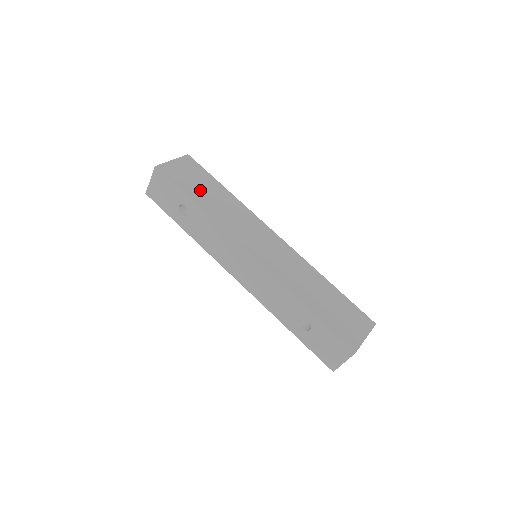
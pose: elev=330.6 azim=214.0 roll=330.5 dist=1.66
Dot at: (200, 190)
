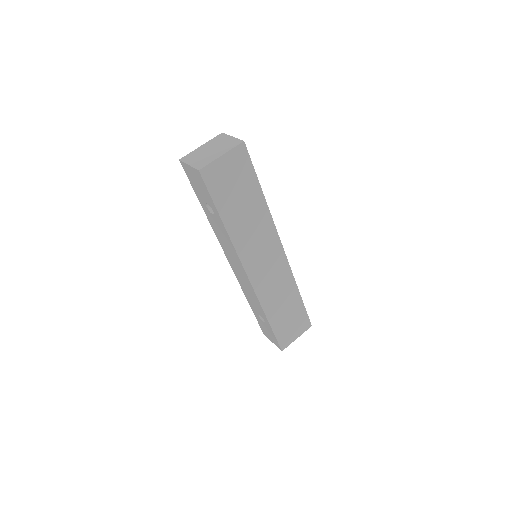
Dot at: (235, 201)
